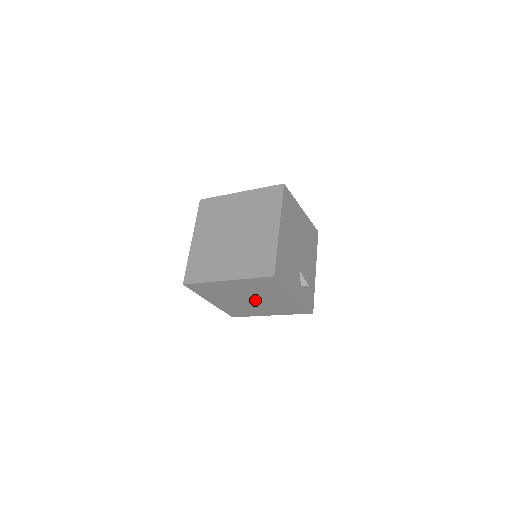
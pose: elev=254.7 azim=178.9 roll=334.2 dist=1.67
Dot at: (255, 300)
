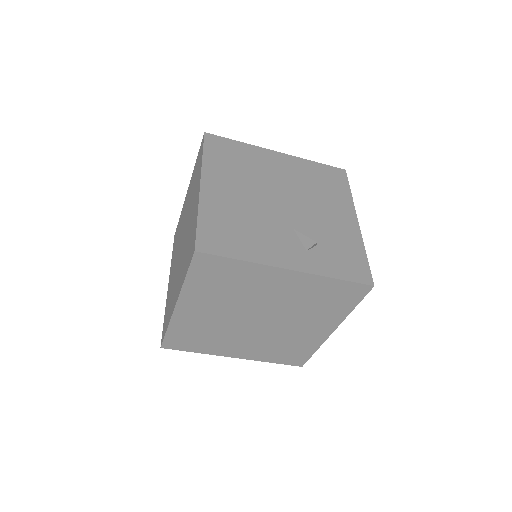
Dot at: (265, 317)
